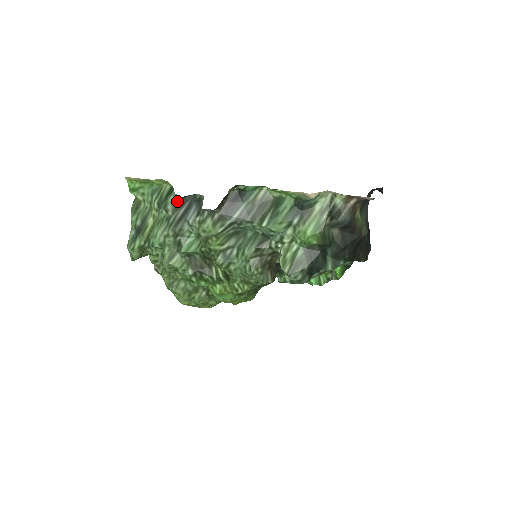
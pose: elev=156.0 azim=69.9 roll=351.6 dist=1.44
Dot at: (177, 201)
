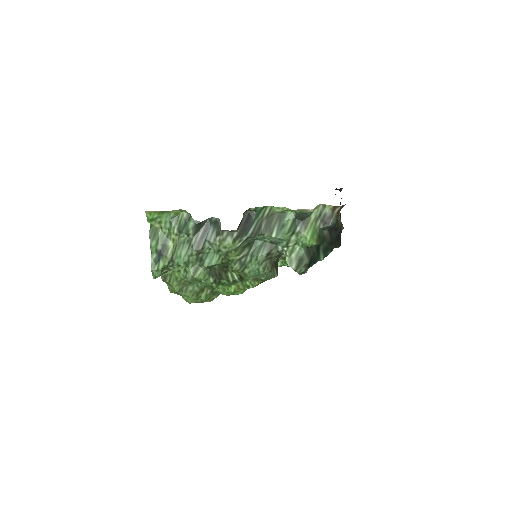
Dot at: (196, 226)
